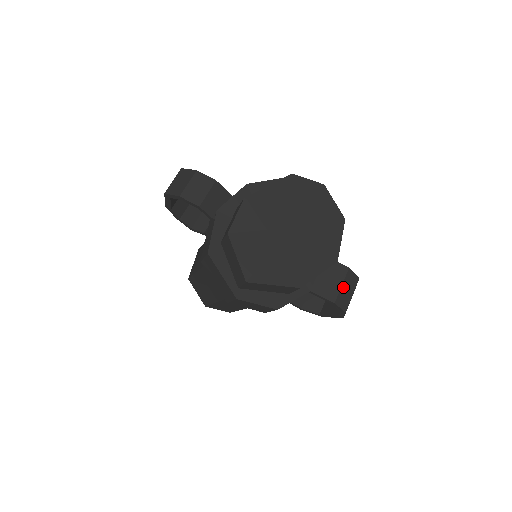
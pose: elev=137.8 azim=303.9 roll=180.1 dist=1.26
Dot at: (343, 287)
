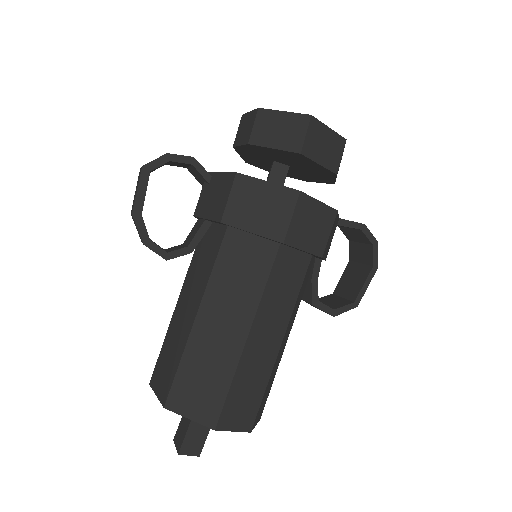
Dot at: occluded
